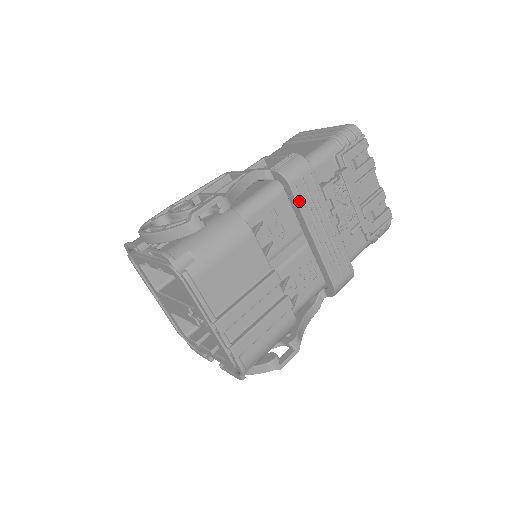
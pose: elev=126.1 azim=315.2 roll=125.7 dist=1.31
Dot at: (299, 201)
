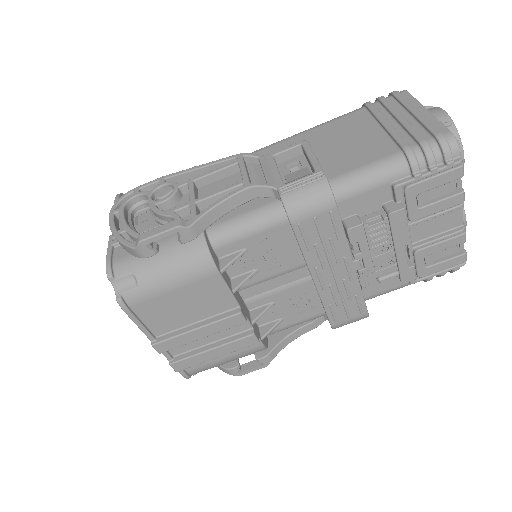
Dot at: (302, 242)
